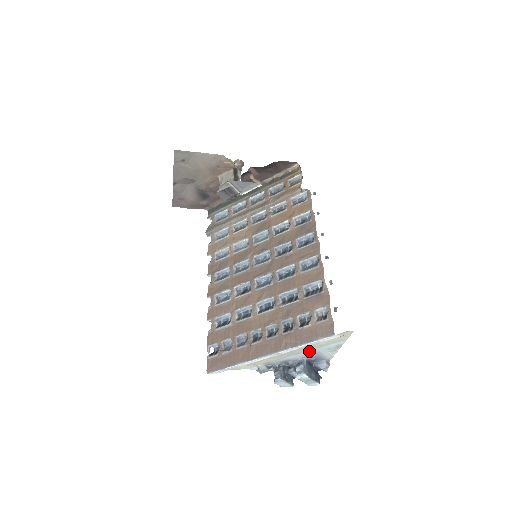
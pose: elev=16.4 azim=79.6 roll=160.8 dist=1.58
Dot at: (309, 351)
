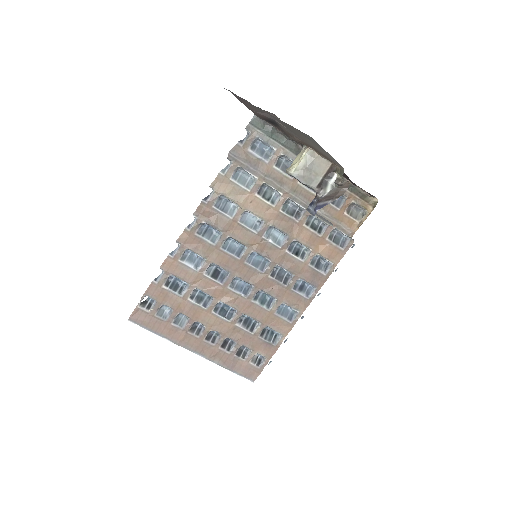
Dot at: occluded
